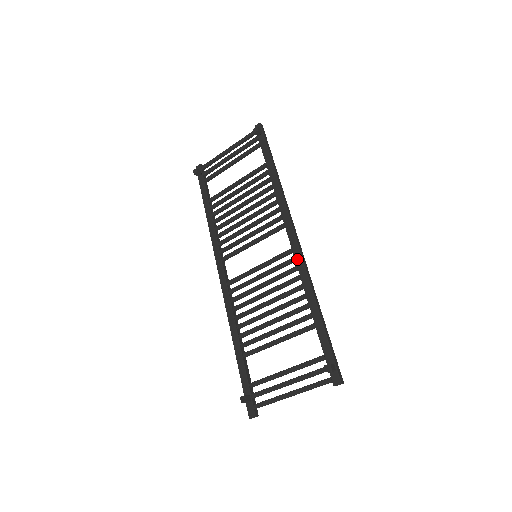
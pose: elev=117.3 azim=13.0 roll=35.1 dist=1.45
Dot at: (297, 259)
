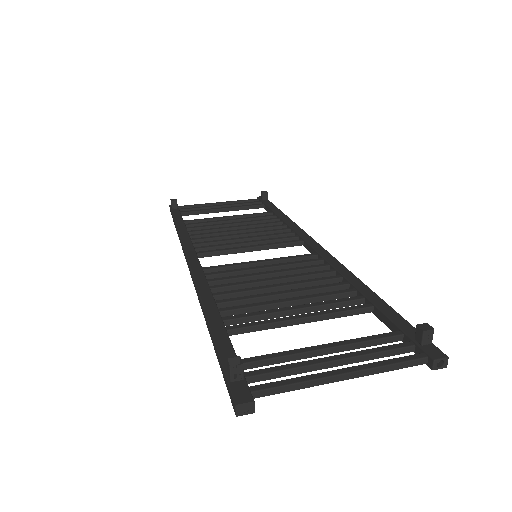
Dot at: (328, 258)
